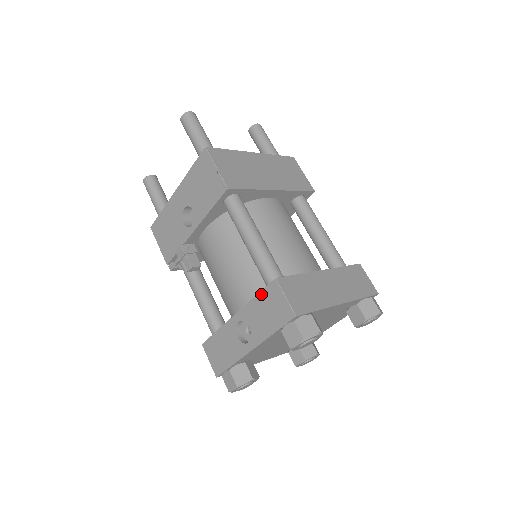
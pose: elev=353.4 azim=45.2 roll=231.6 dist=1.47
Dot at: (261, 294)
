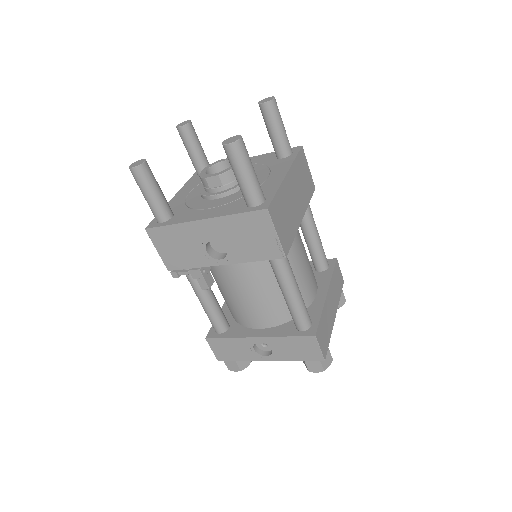
Dot at: (294, 338)
